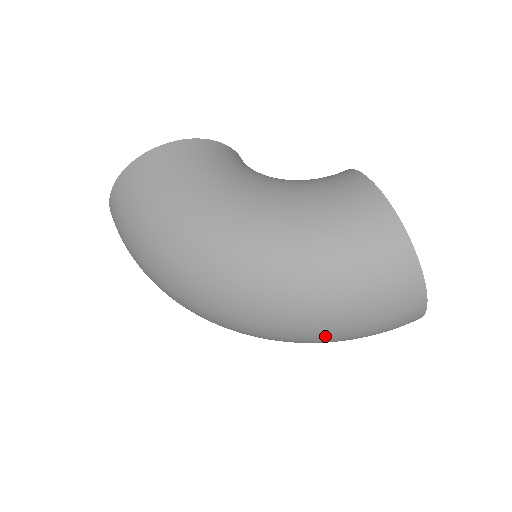
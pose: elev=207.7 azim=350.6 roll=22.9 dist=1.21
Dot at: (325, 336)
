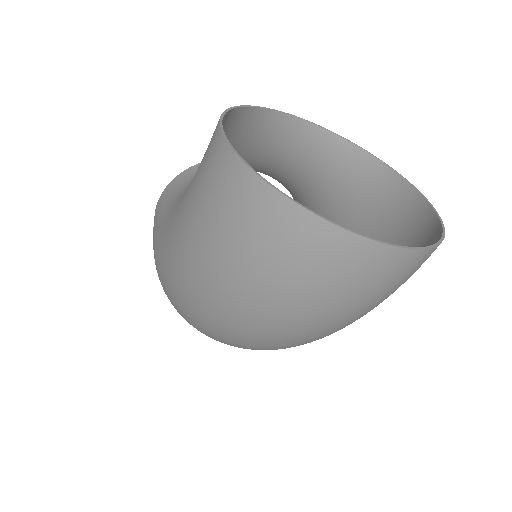
Dot at: (281, 329)
